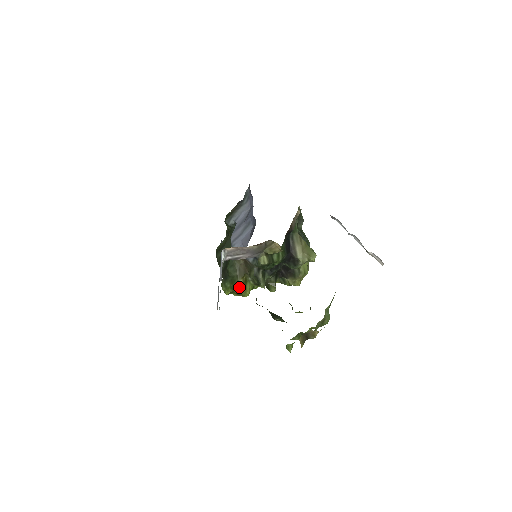
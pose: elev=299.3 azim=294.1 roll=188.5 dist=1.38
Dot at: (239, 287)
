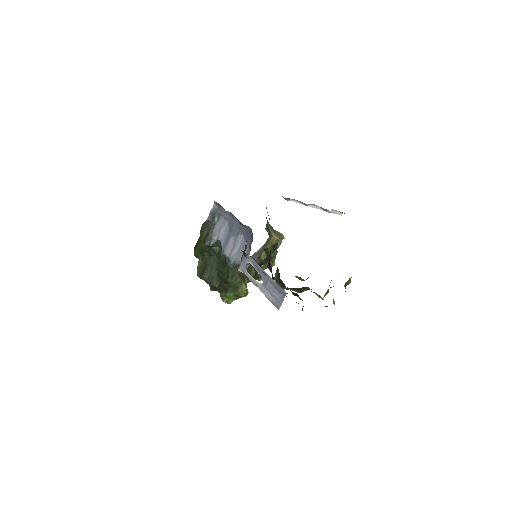
Dot at: (244, 290)
